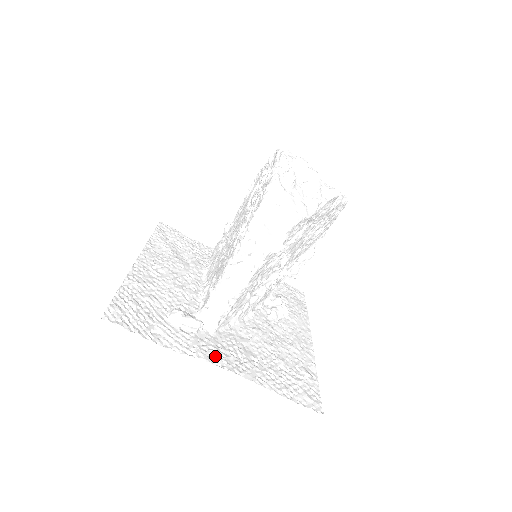
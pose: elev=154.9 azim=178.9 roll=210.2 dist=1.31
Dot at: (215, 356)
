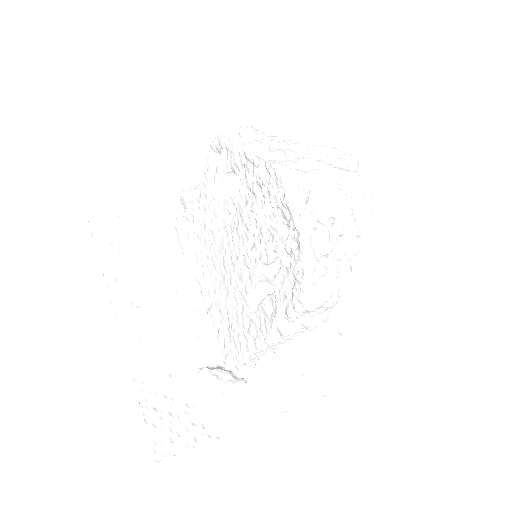
Dot at: (270, 402)
